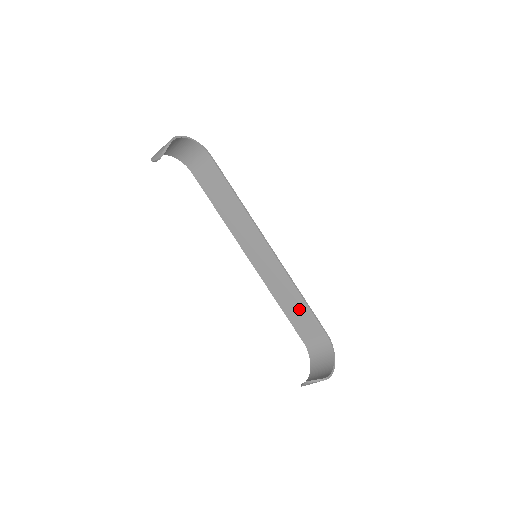
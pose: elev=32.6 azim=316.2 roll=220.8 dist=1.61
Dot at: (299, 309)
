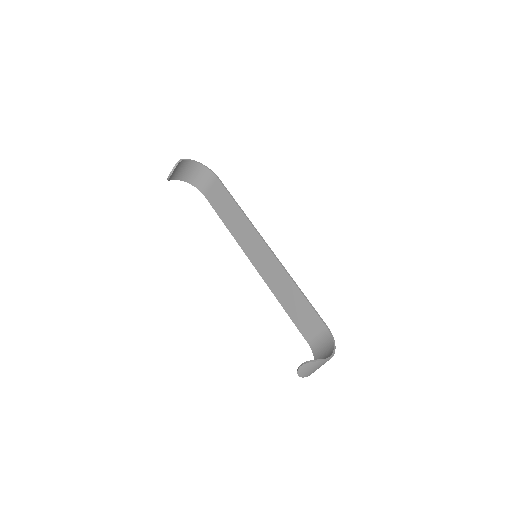
Dot at: (299, 305)
